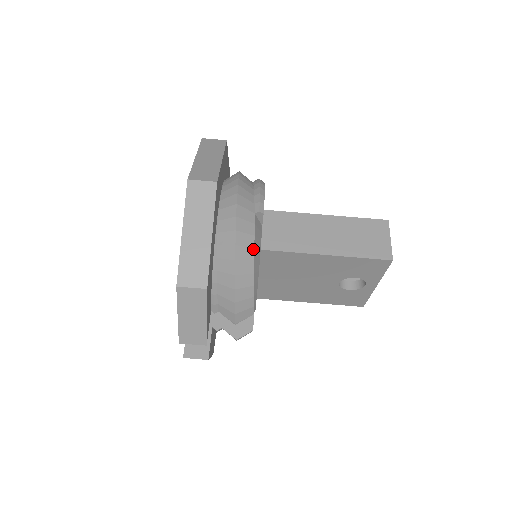
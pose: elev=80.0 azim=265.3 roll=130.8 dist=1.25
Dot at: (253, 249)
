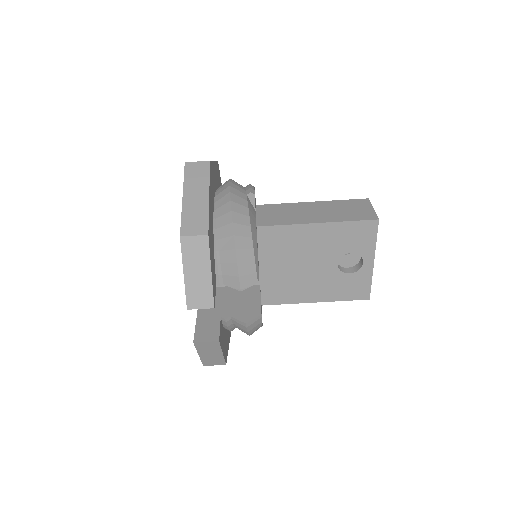
Dot at: (248, 217)
